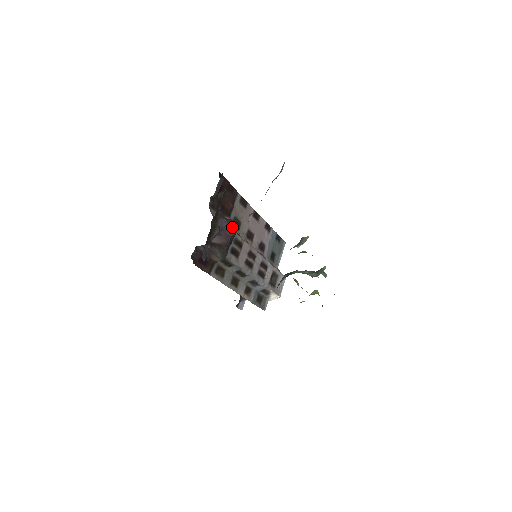
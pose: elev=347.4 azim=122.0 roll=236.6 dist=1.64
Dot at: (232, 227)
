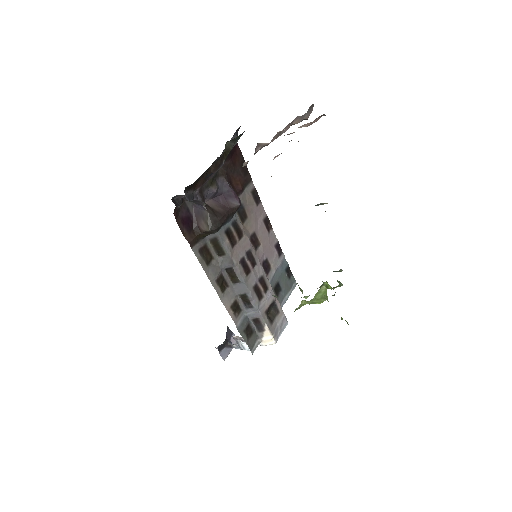
Dot at: (234, 198)
